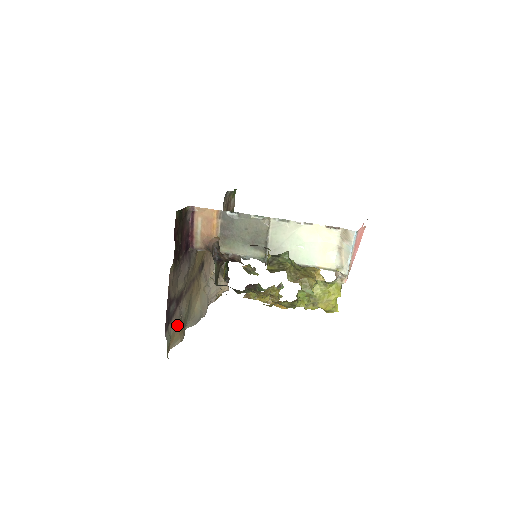
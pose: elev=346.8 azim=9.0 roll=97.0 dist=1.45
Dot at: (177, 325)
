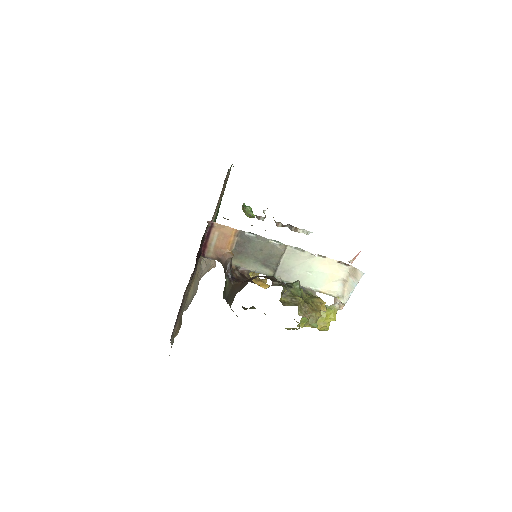
Dot at: (178, 324)
